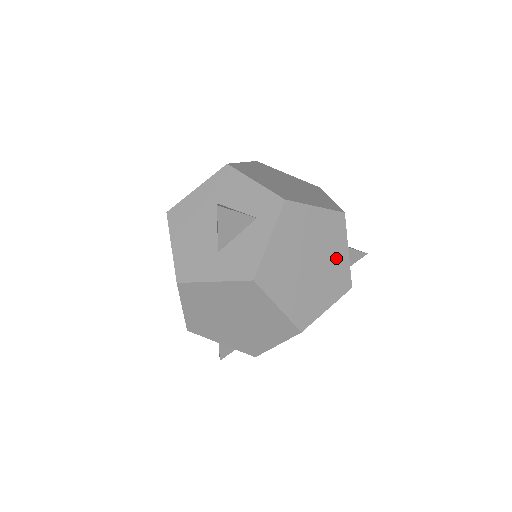
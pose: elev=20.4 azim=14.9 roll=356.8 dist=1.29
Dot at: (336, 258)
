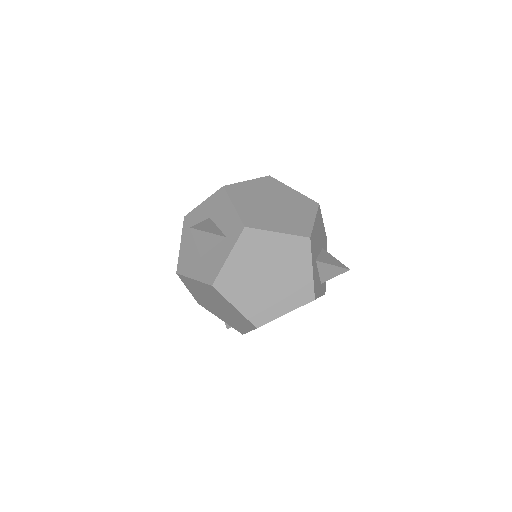
Dot at: (298, 274)
